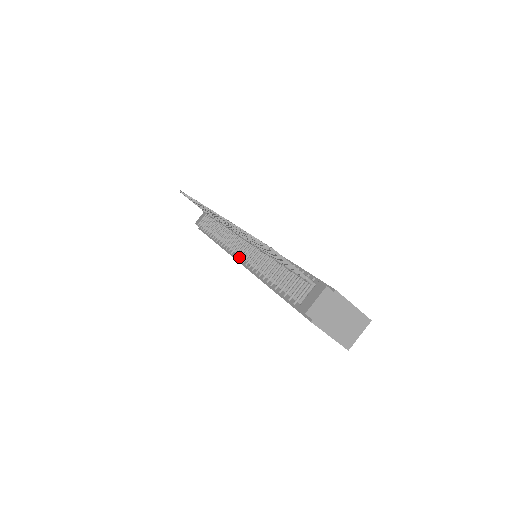
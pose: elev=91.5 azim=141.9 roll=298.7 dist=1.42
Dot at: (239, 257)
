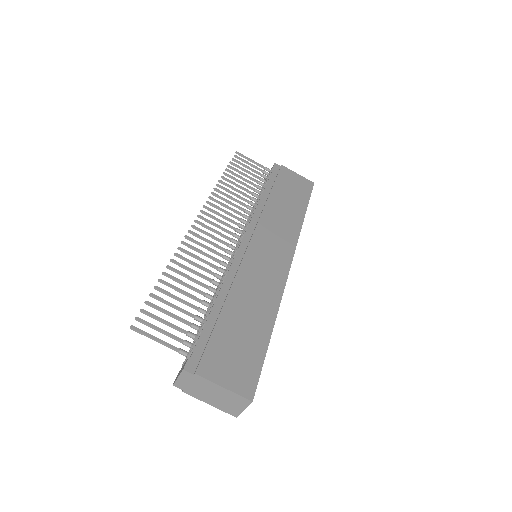
Dot at: occluded
